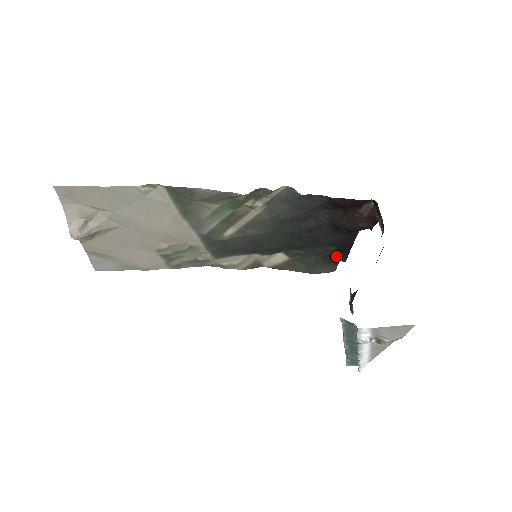
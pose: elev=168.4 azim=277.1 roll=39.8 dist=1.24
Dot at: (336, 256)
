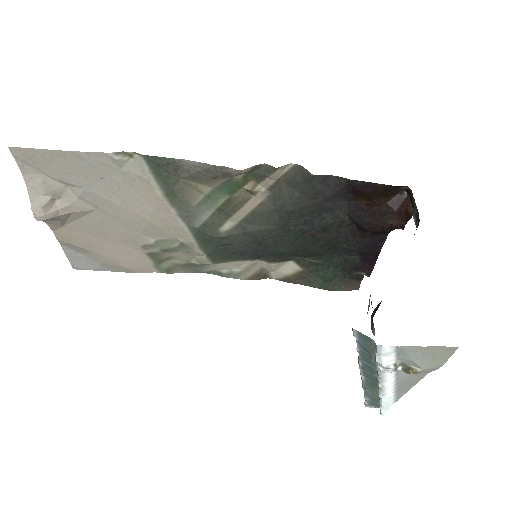
Dot at: (359, 268)
